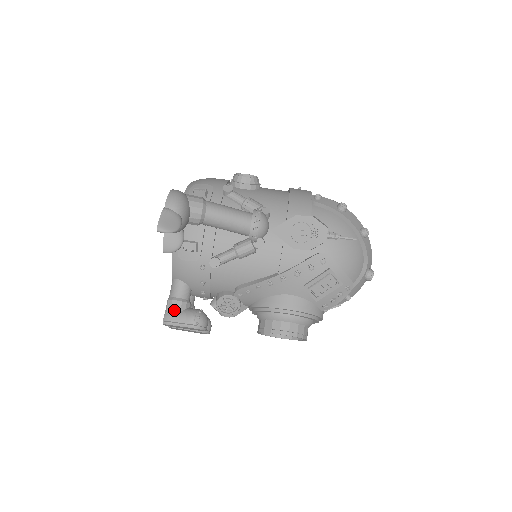
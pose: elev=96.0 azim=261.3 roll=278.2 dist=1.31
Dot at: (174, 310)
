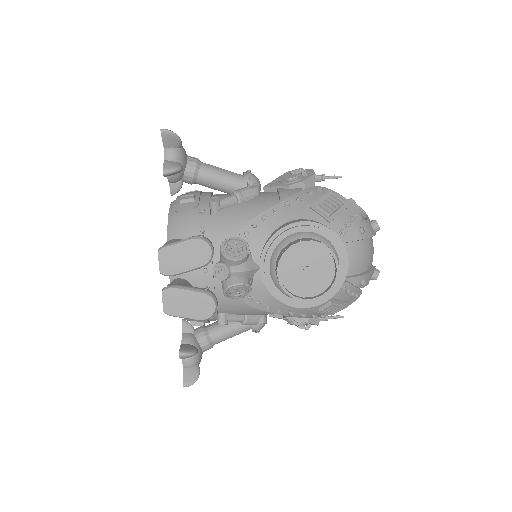
Dot at: (172, 242)
